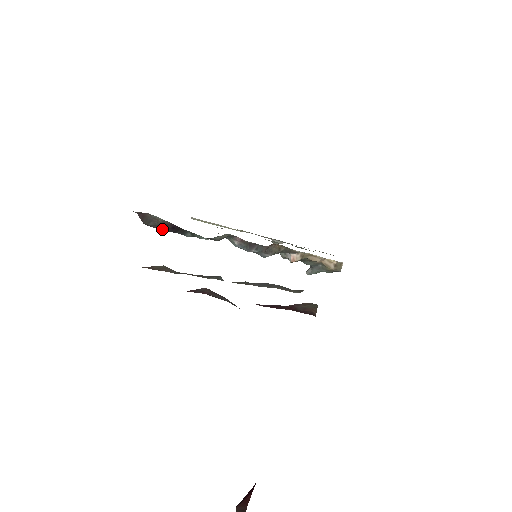
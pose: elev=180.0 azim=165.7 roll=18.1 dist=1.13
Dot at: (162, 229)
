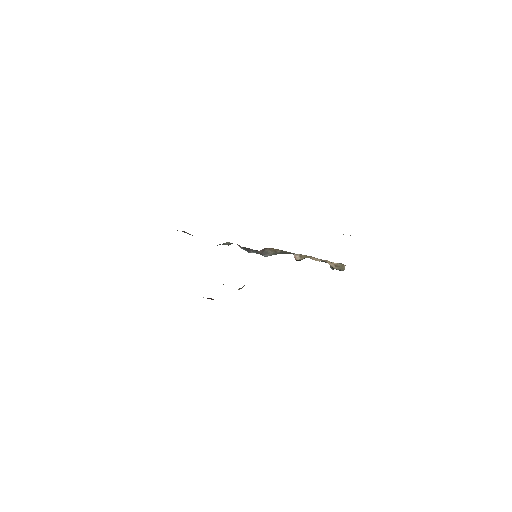
Dot at: occluded
